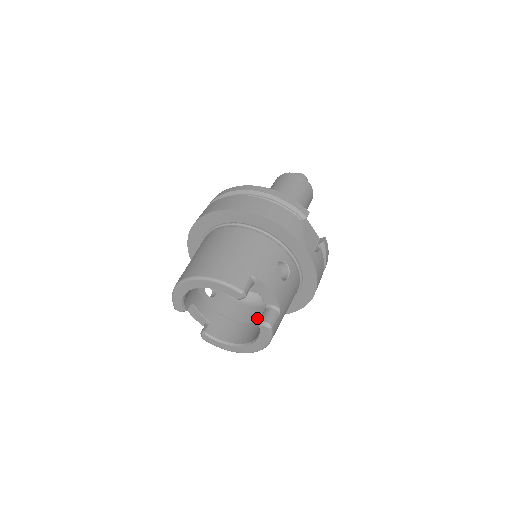
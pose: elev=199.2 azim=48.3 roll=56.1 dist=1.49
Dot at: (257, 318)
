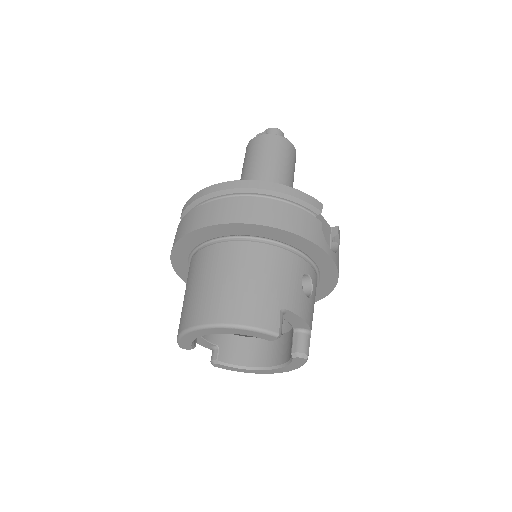
Dot at: occluded
